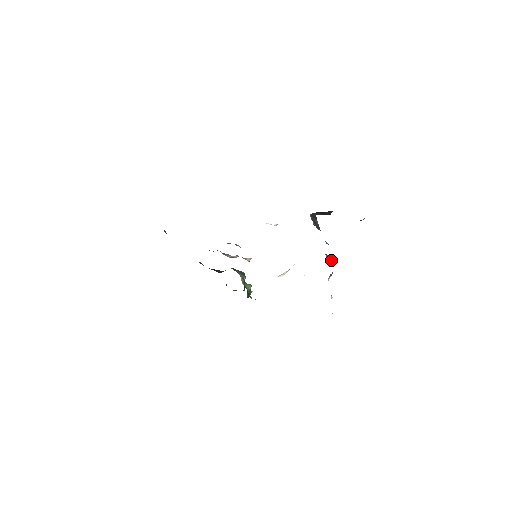
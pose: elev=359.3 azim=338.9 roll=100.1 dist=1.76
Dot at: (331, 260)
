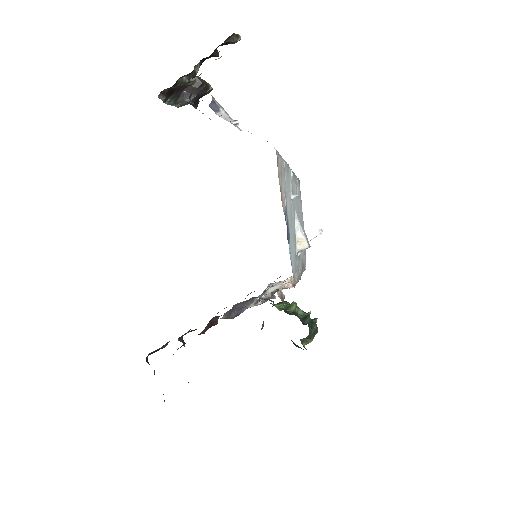
Dot at: occluded
